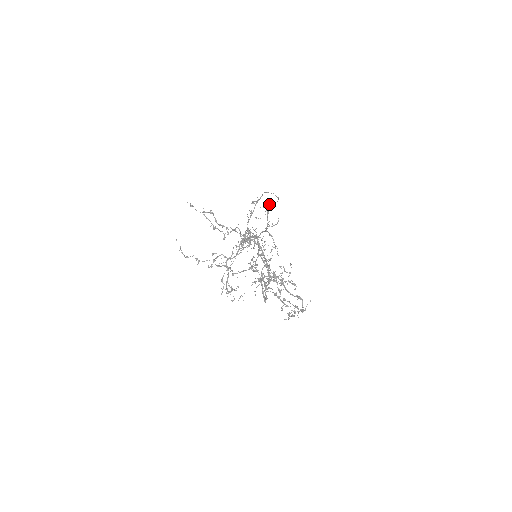
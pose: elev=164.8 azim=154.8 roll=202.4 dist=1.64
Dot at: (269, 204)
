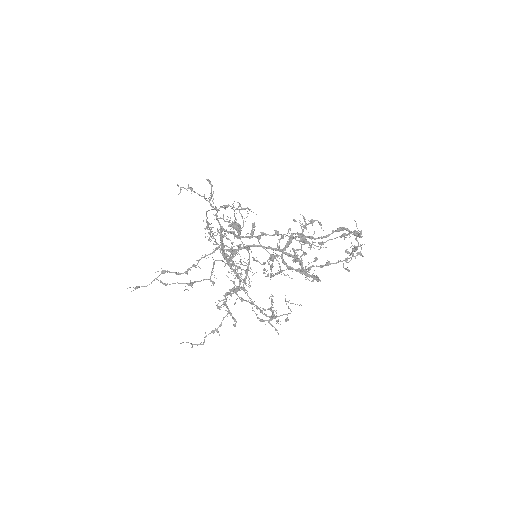
Dot at: (234, 224)
